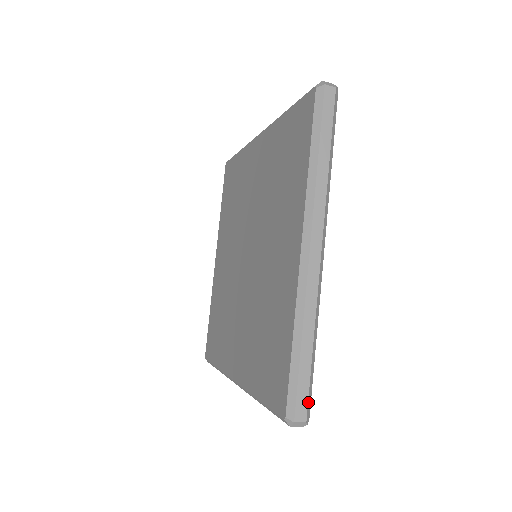
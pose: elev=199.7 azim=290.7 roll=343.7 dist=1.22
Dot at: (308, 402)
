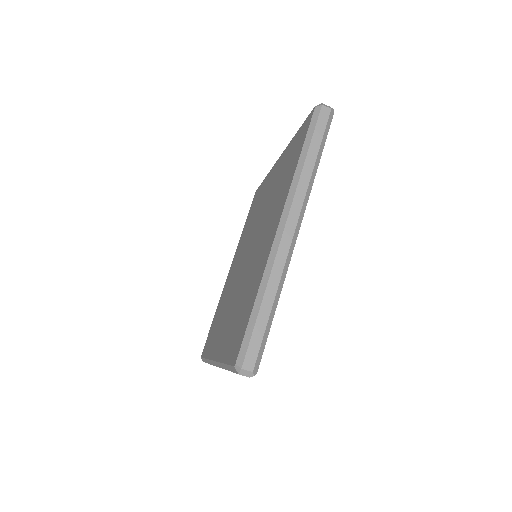
Dot at: (258, 355)
